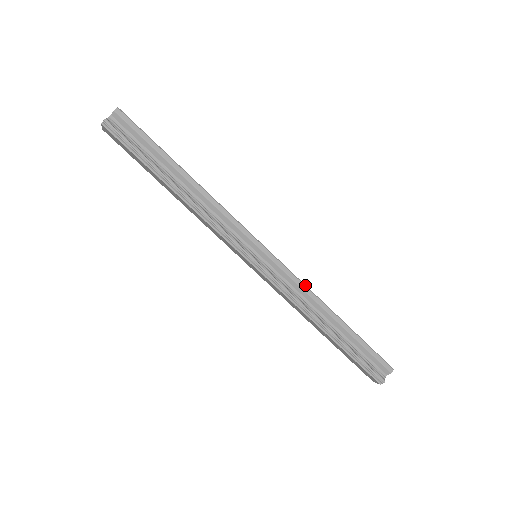
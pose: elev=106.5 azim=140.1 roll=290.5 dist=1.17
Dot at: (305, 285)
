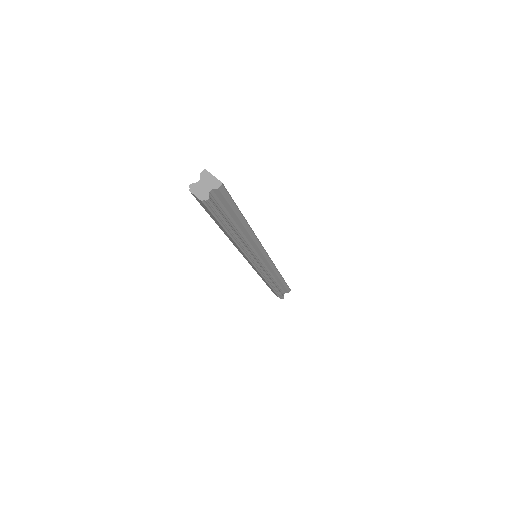
Dot at: occluded
